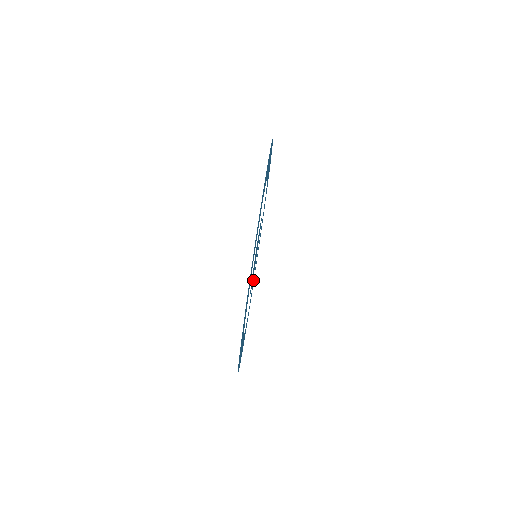
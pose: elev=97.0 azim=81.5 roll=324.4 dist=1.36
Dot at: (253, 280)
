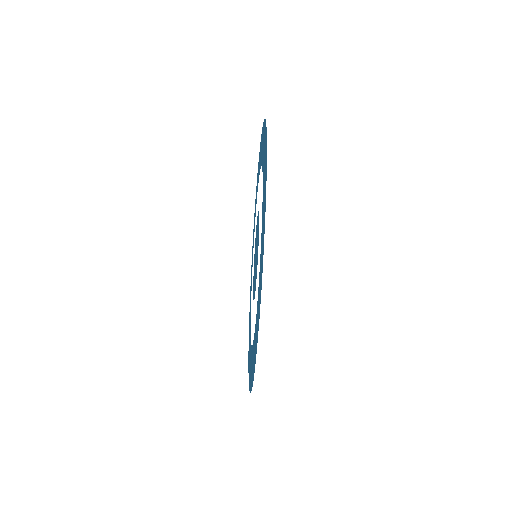
Dot at: occluded
